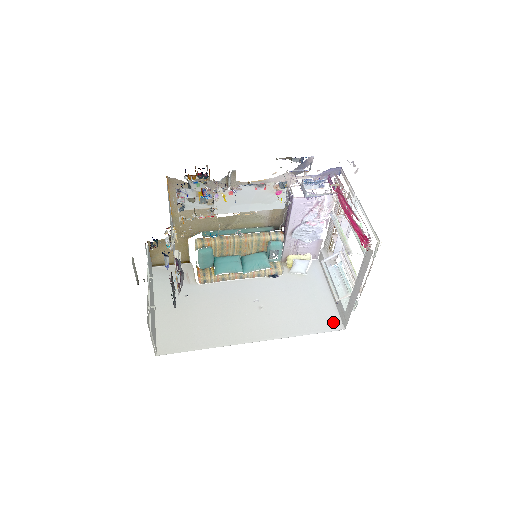
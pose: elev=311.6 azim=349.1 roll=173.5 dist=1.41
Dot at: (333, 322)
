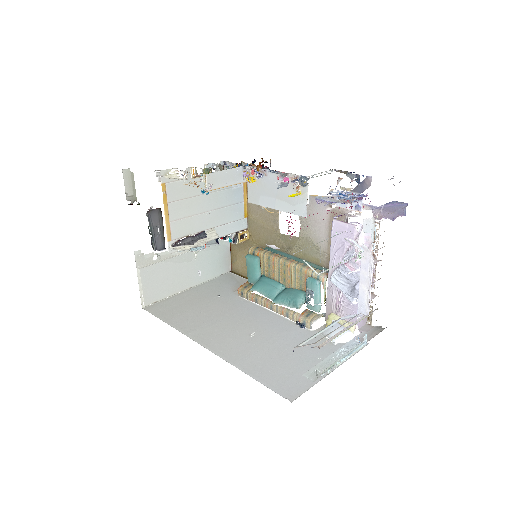
Dot at: (291, 388)
